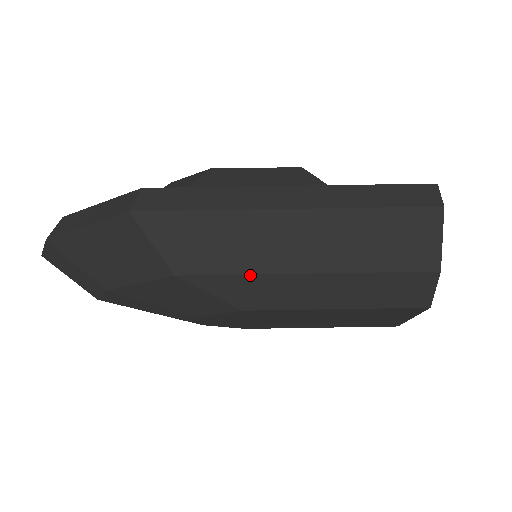
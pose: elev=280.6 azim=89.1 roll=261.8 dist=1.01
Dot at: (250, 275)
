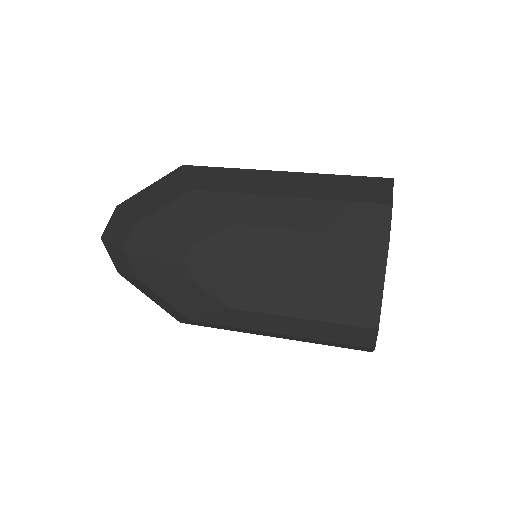
Dot at: (245, 194)
